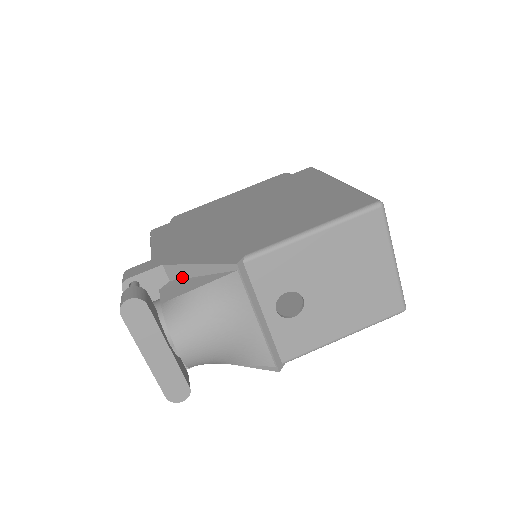
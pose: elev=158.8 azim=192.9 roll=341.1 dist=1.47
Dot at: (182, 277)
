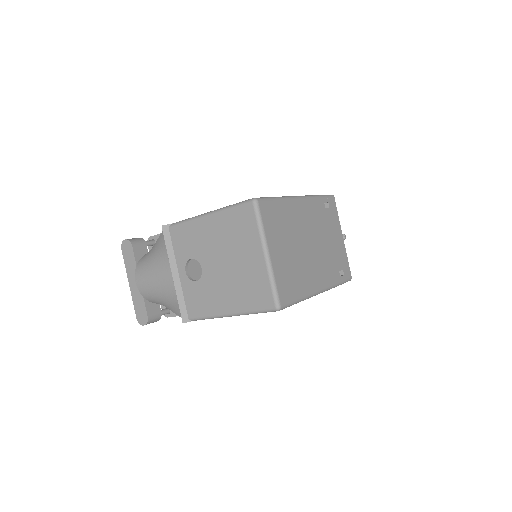
Dot at: occluded
